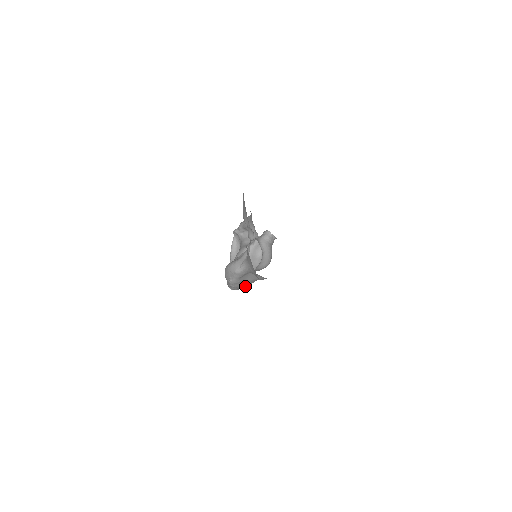
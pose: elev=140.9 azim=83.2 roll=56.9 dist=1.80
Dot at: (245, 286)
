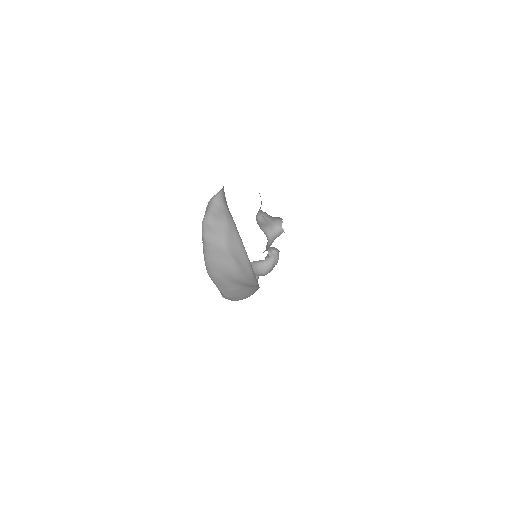
Dot at: (220, 263)
